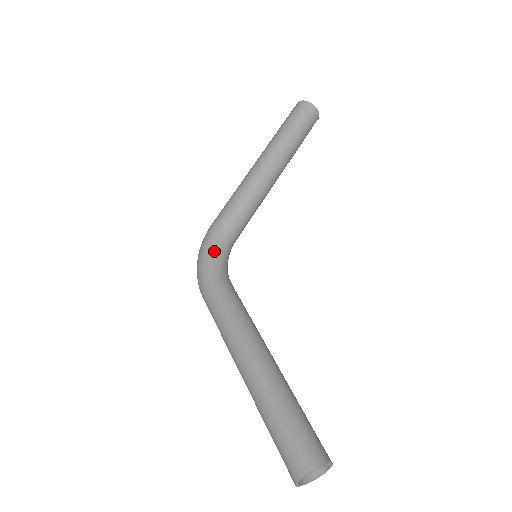
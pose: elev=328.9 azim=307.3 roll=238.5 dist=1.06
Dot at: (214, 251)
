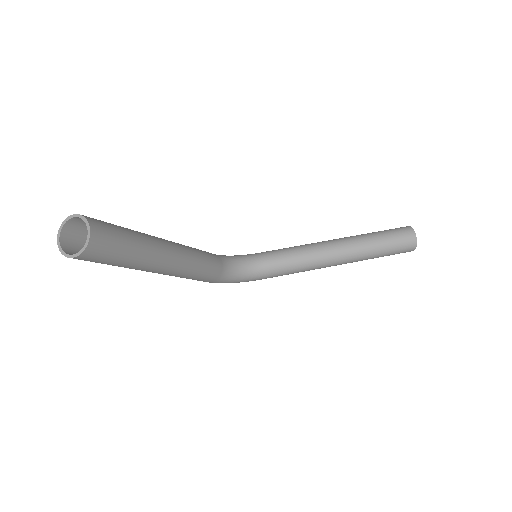
Dot at: (236, 255)
